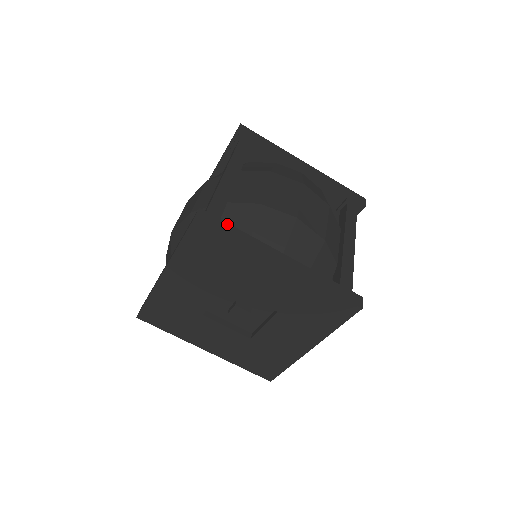
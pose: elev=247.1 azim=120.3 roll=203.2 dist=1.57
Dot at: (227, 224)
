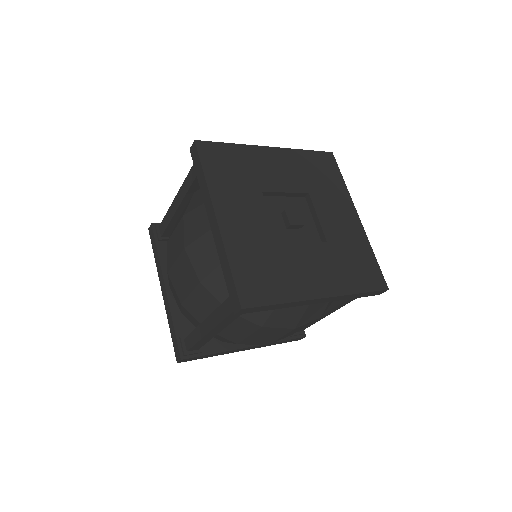
Dot at: occluded
